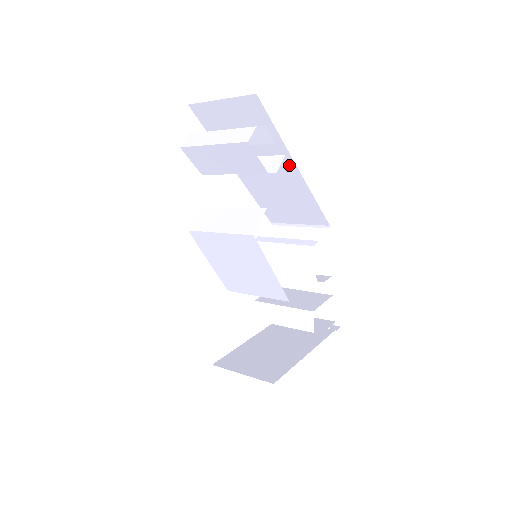
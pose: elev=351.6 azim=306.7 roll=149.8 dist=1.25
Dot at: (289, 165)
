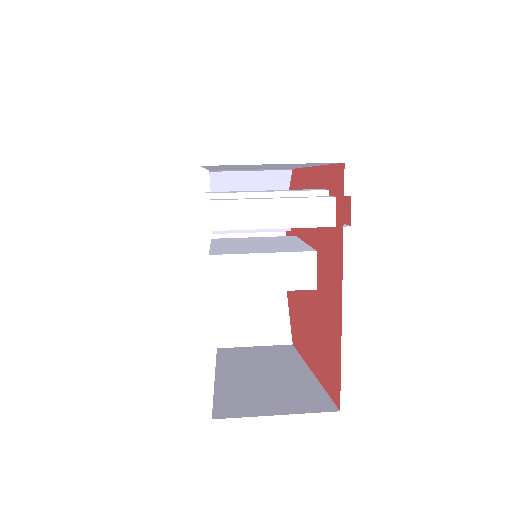
Dot at: (303, 166)
